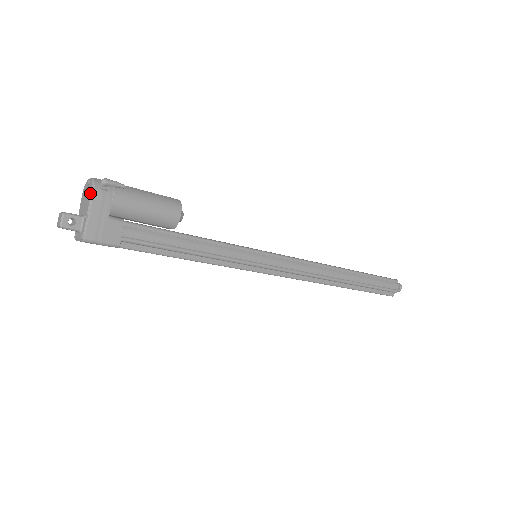
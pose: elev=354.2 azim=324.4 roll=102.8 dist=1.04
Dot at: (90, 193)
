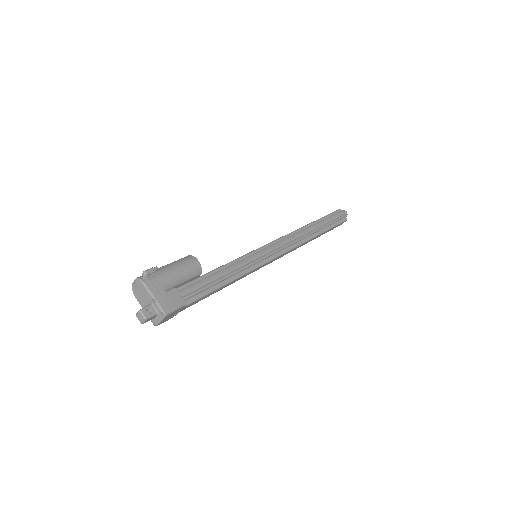
Dot at: (143, 287)
